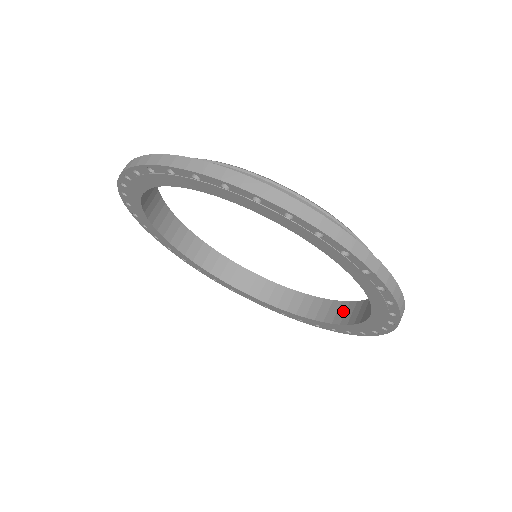
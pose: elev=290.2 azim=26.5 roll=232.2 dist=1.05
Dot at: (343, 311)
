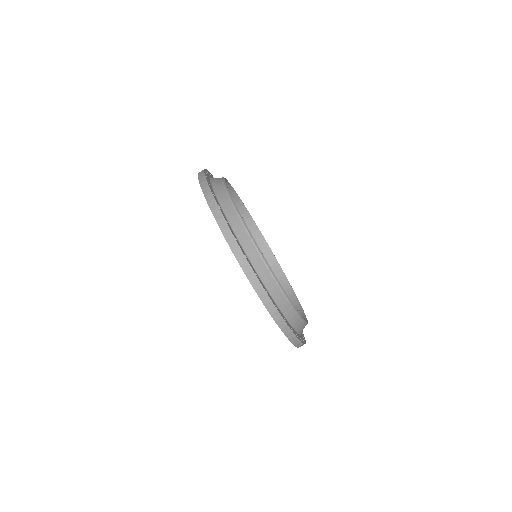
Dot at: (259, 244)
